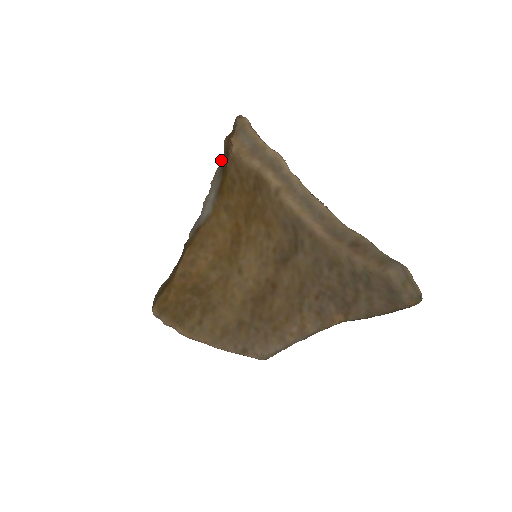
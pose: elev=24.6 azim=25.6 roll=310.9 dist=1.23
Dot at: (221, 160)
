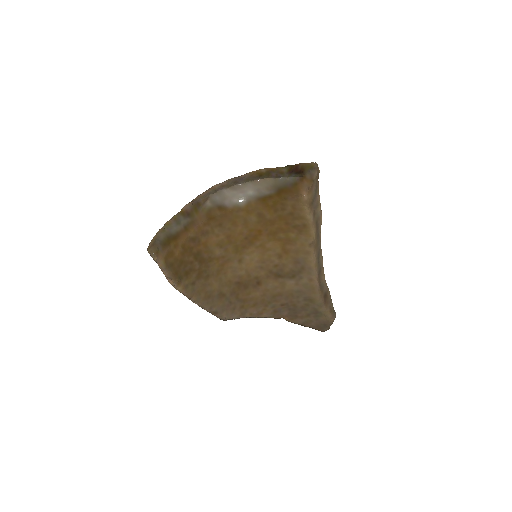
Dot at: (280, 179)
